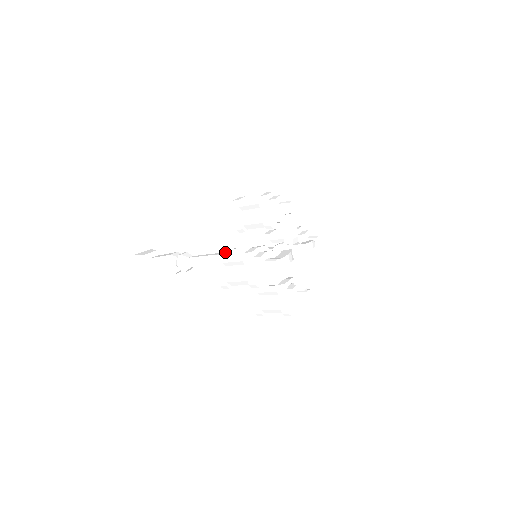
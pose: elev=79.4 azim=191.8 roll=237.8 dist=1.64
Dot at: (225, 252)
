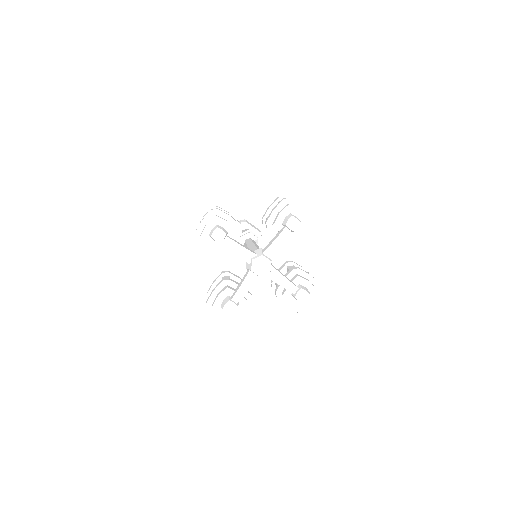
Dot at: occluded
